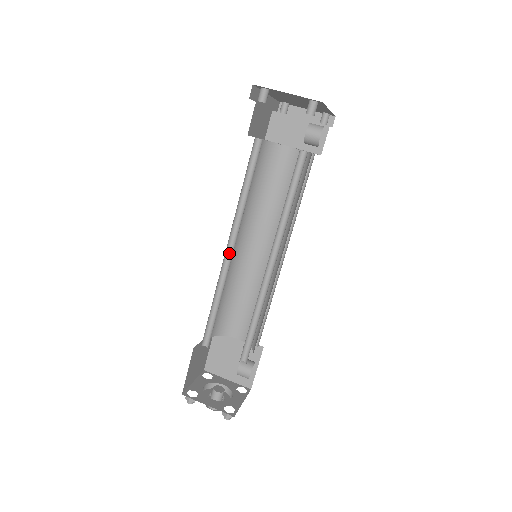
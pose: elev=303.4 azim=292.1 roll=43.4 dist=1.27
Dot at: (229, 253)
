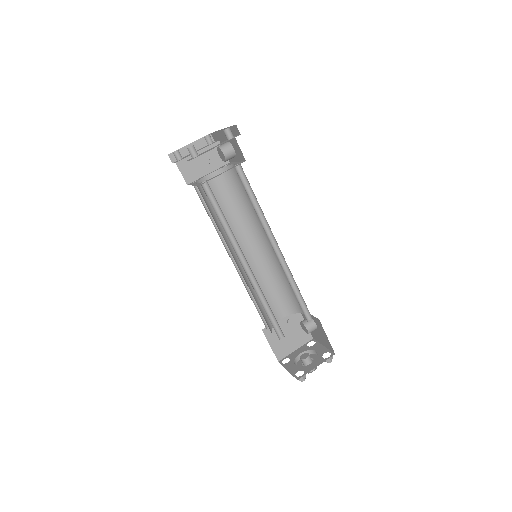
Dot at: (245, 269)
